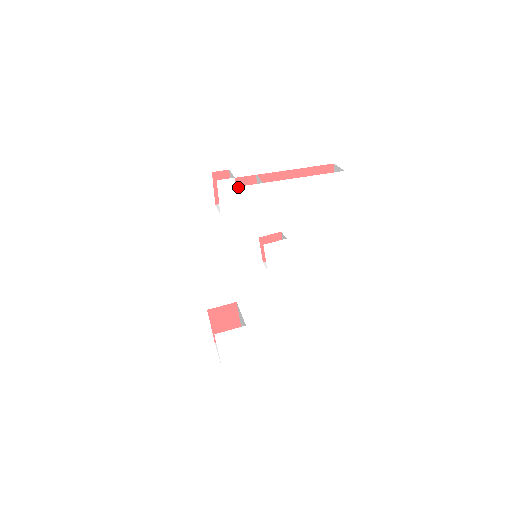
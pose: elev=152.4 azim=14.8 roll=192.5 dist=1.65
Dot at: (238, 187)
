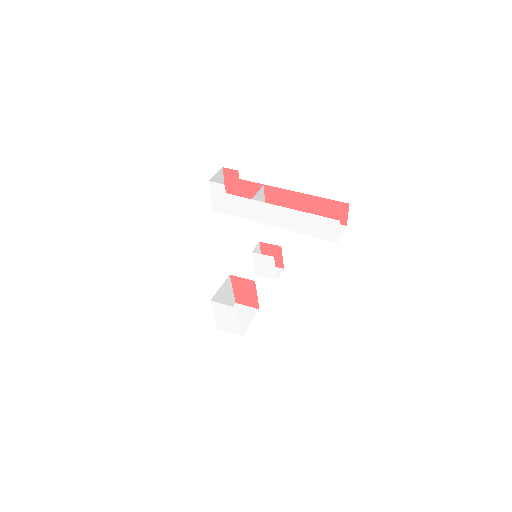
Dot at: (228, 194)
